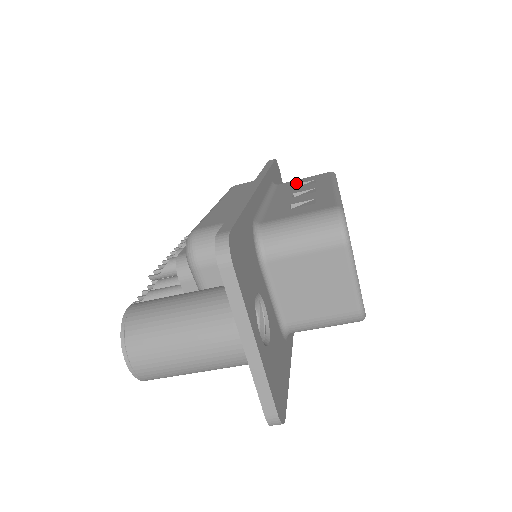
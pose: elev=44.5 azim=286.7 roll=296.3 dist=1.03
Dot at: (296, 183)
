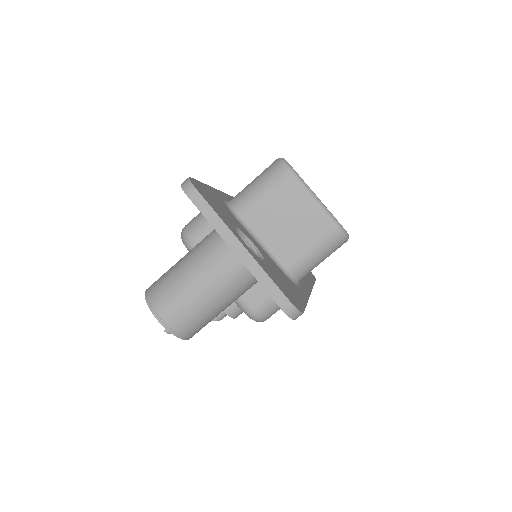
Dot at: occluded
